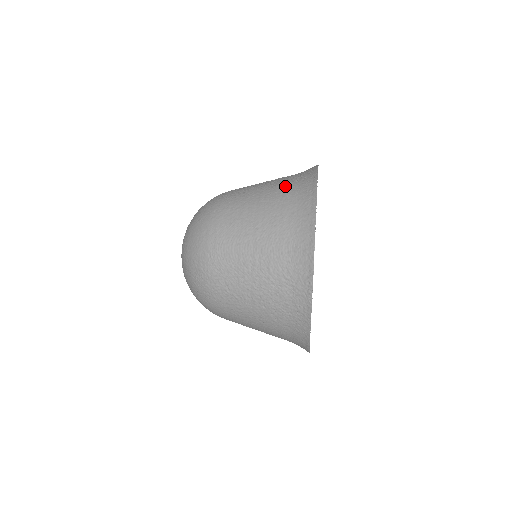
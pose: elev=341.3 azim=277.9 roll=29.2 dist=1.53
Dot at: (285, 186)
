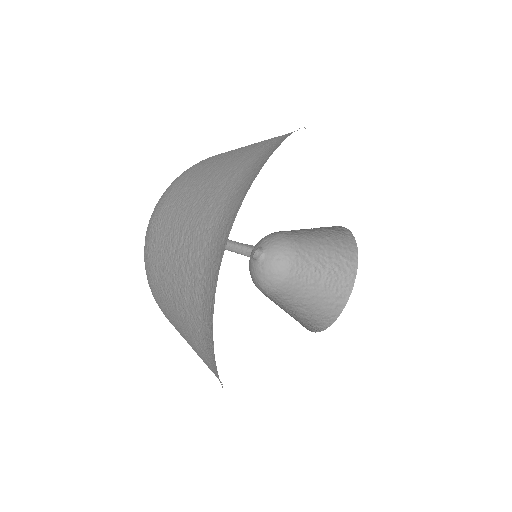
Dot at: (278, 136)
